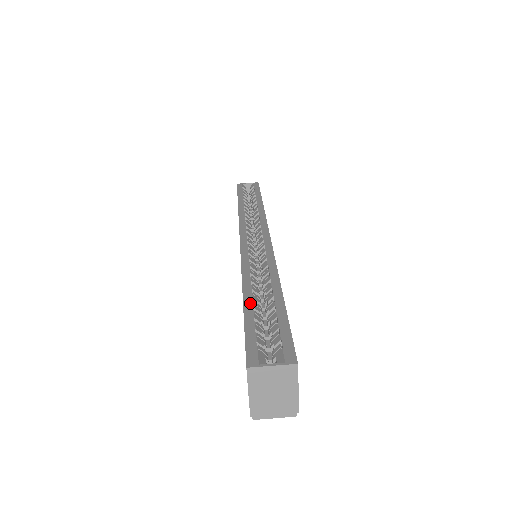
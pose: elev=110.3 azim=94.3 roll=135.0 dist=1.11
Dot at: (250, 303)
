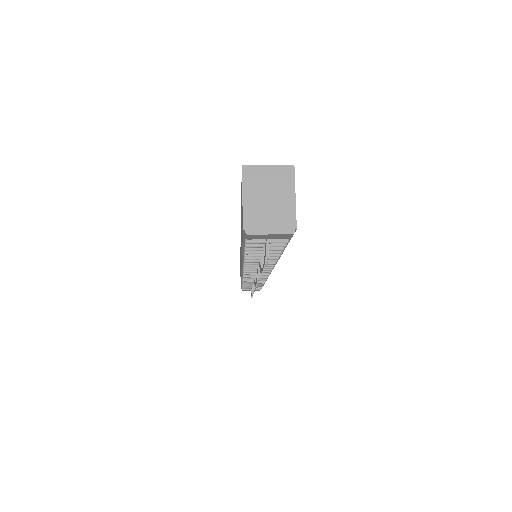
Dot at: occluded
